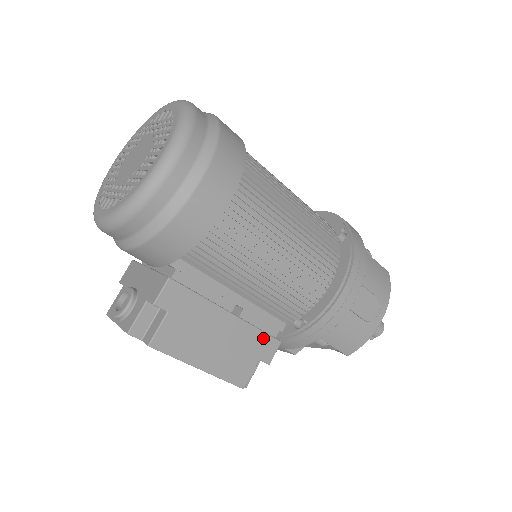
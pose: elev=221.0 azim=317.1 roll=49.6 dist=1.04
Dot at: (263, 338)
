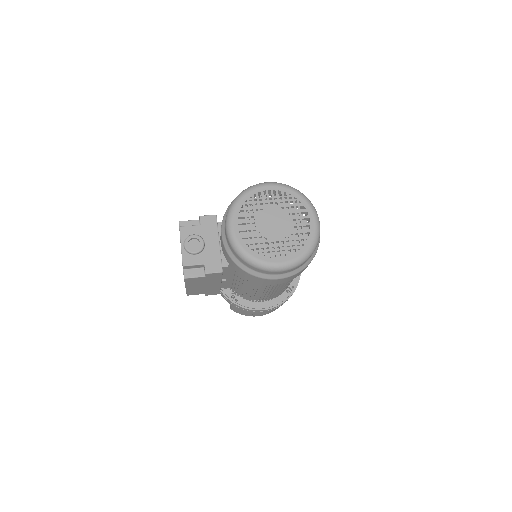
Dot at: (217, 291)
